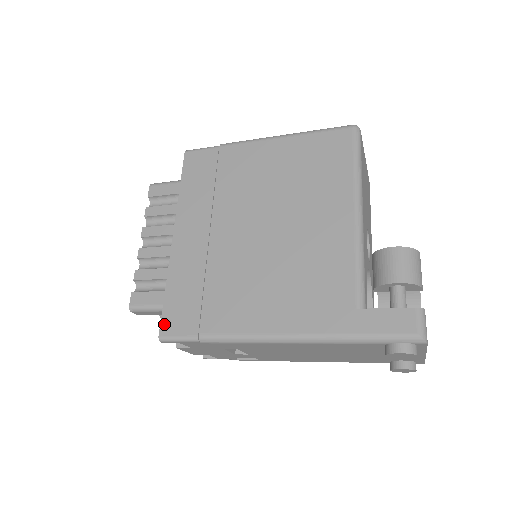
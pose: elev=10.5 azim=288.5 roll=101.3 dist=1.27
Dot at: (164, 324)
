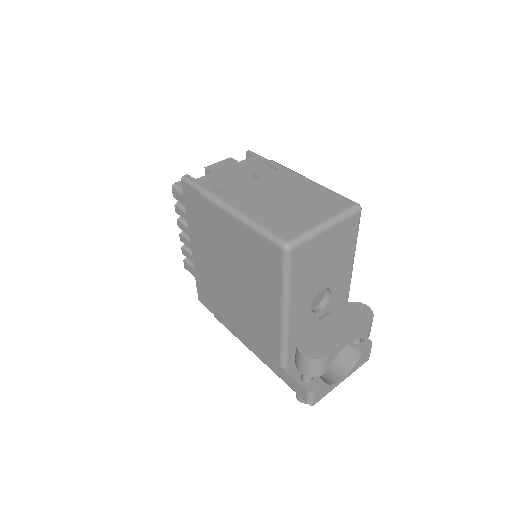
Dot at: (199, 296)
